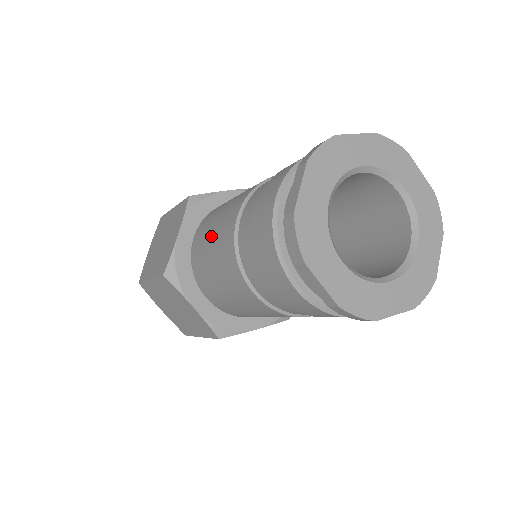
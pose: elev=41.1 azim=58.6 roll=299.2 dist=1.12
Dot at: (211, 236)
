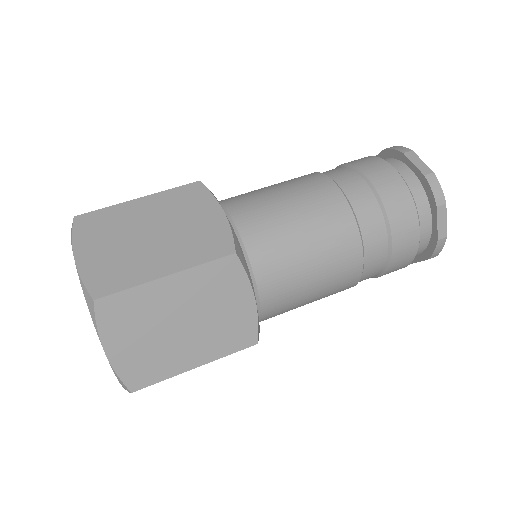
Dot at: (293, 209)
